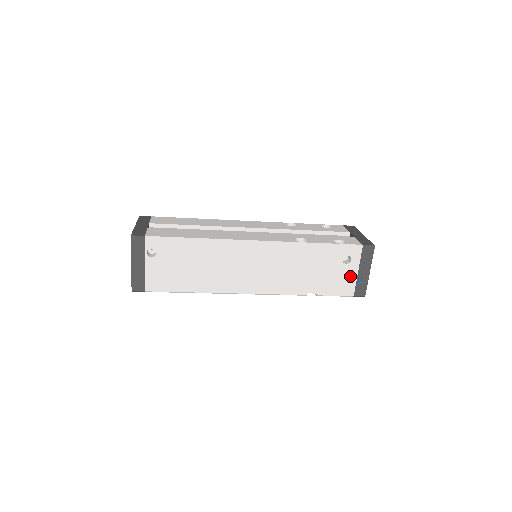
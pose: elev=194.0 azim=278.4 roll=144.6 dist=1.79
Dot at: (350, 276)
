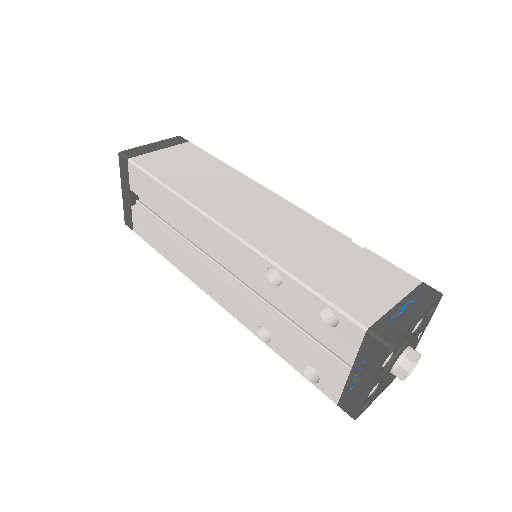
Dot at: occluded
